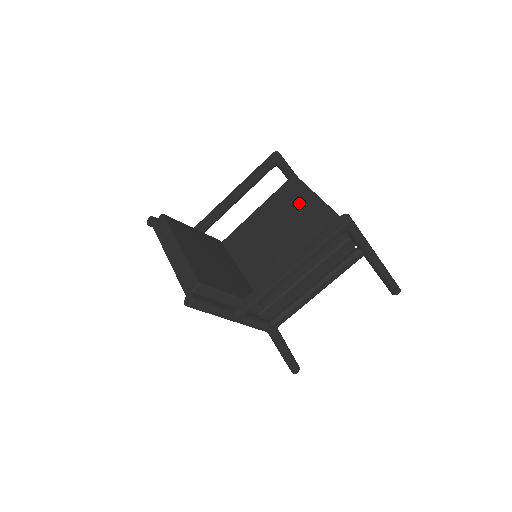
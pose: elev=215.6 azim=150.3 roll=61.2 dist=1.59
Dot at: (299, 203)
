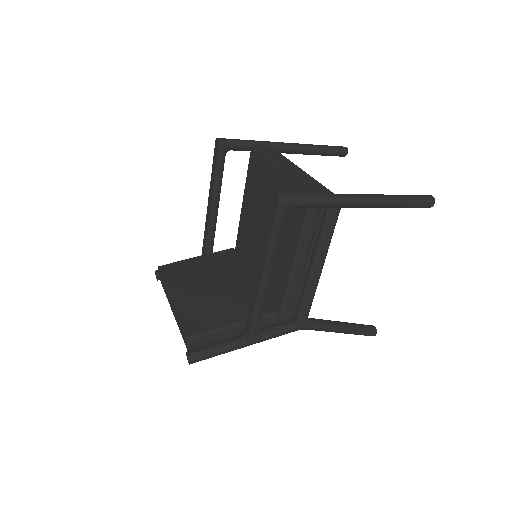
Dot at: (264, 179)
